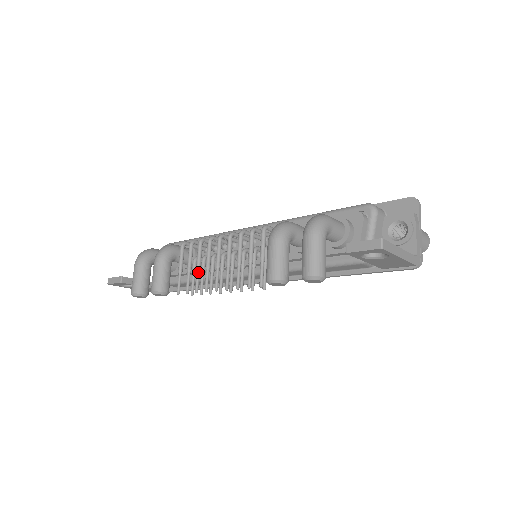
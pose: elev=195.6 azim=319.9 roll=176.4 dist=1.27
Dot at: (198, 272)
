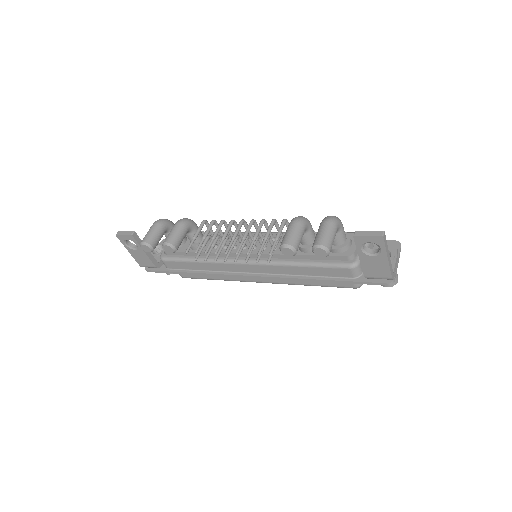
Dot at: (213, 240)
